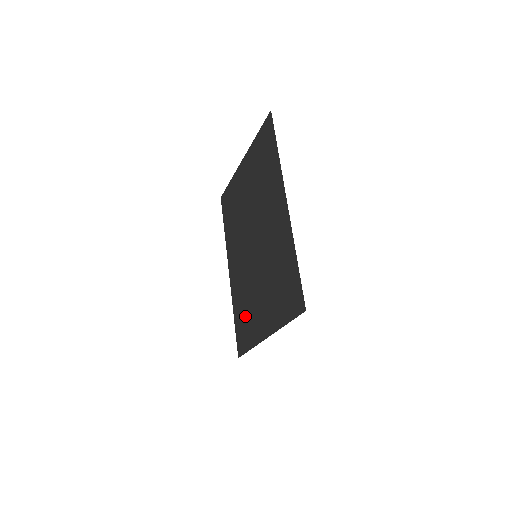
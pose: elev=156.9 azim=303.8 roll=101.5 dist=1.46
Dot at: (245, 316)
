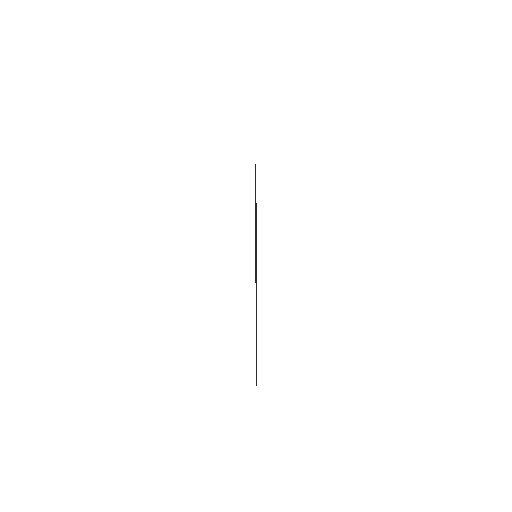
Dot at: occluded
